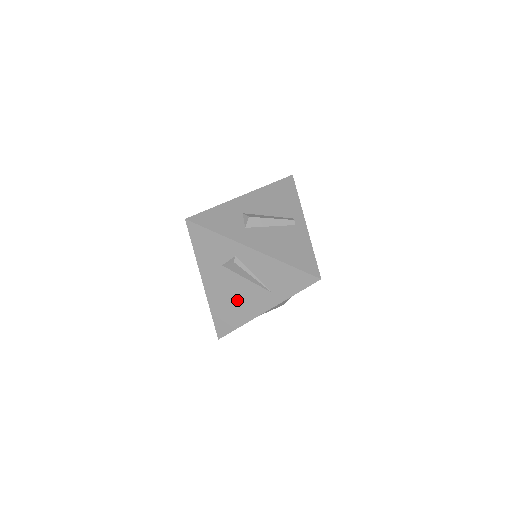
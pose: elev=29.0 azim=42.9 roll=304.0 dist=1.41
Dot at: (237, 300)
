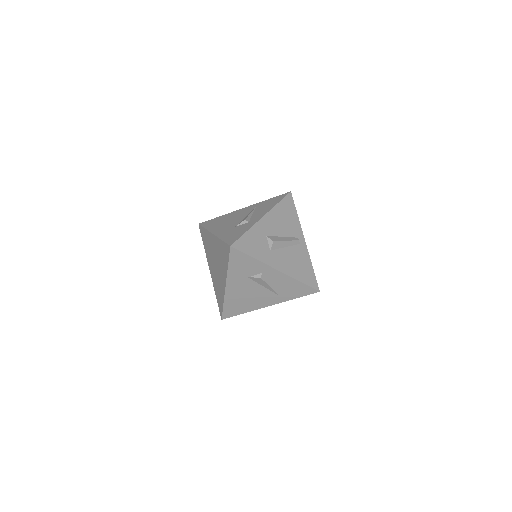
Dot at: (250, 298)
